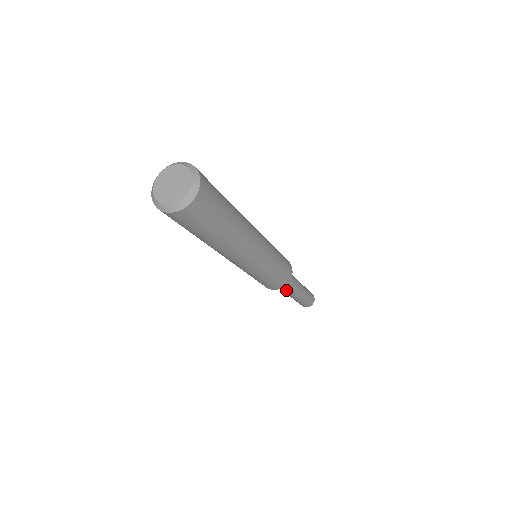
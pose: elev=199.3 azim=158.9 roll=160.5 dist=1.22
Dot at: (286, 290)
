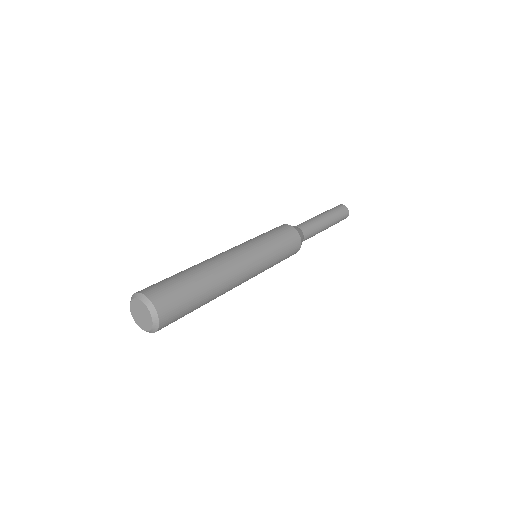
Dot at: occluded
